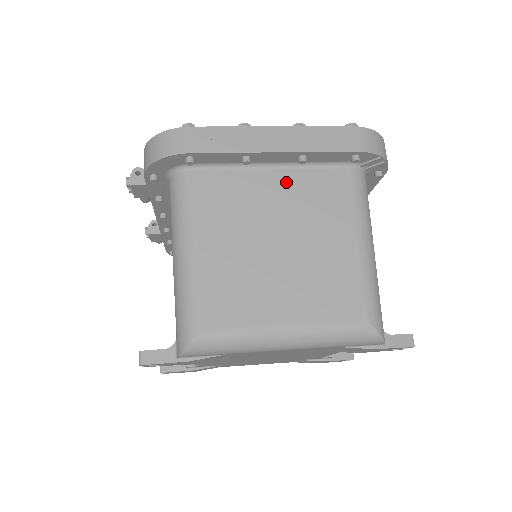
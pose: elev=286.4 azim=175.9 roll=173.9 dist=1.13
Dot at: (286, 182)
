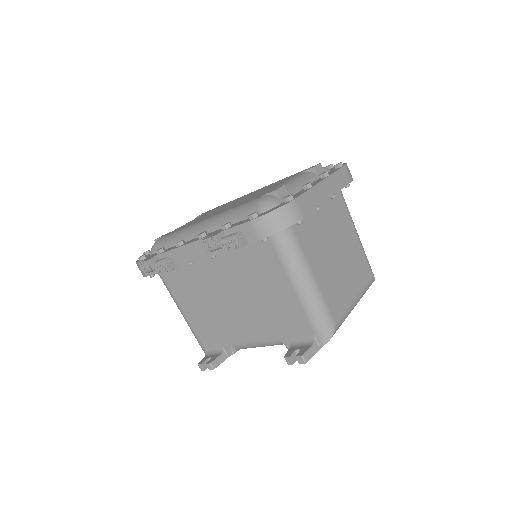
Dot at: (325, 212)
